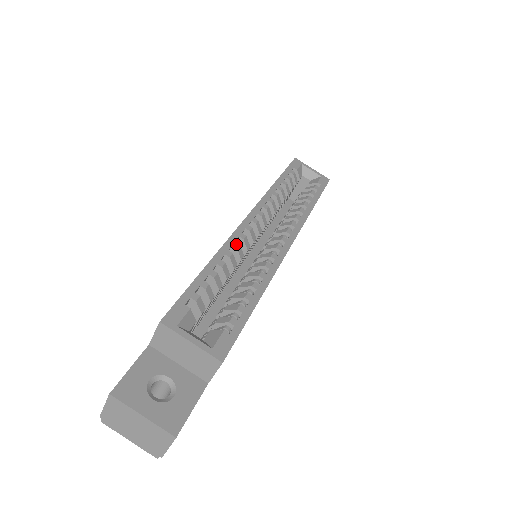
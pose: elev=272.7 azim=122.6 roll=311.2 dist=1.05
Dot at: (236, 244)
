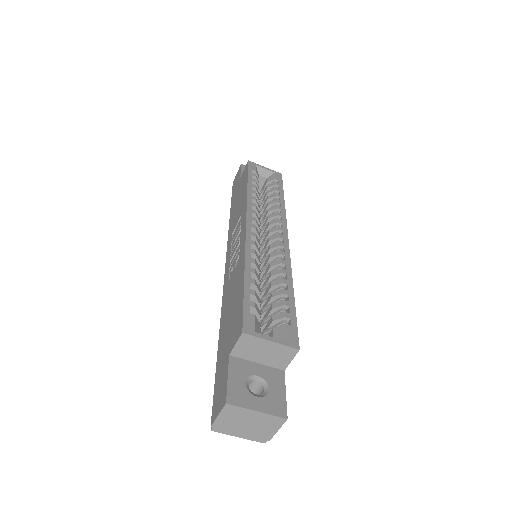
Dot at: (253, 251)
